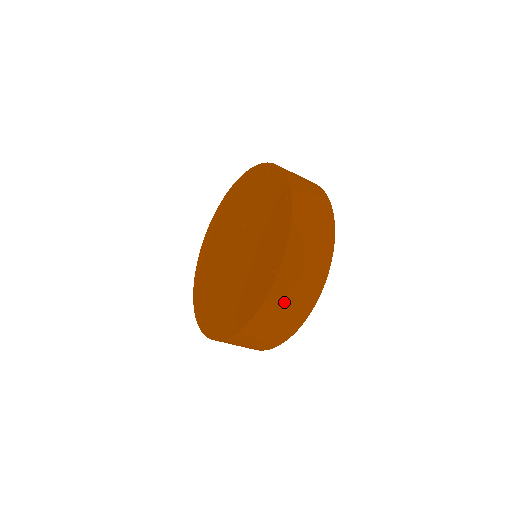
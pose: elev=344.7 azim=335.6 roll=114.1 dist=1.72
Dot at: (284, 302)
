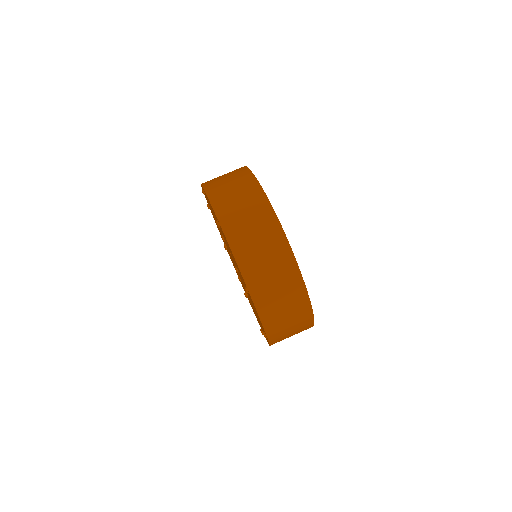
Dot at: occluded
